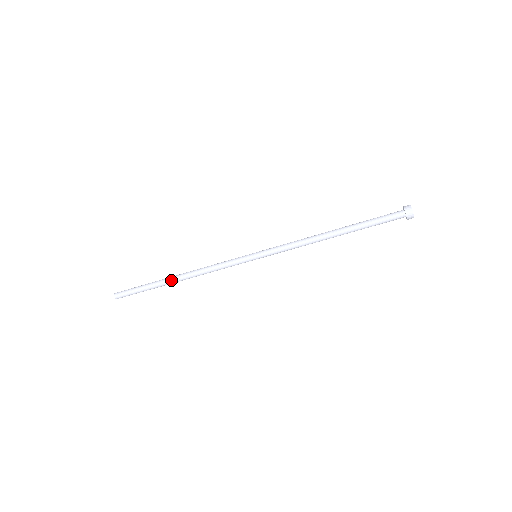
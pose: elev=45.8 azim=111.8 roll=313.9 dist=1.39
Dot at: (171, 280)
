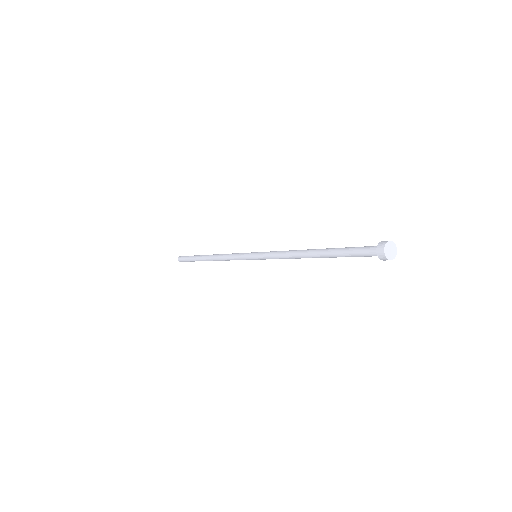
Dot at: (205, 259)
